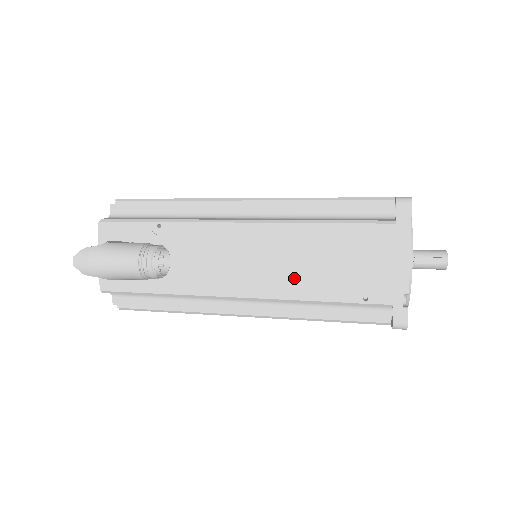
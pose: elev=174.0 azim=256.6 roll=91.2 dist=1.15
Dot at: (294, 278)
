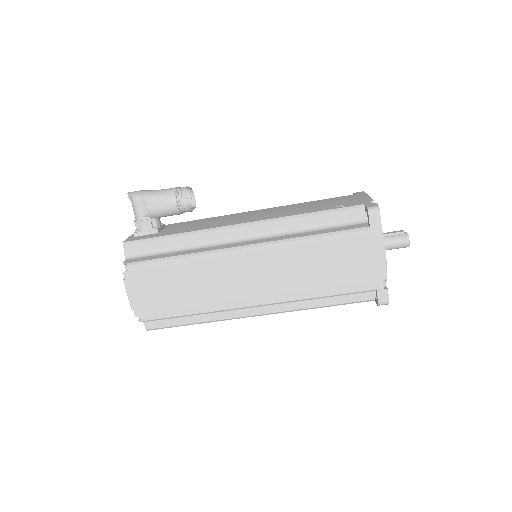
Dot at: (287, 212)
